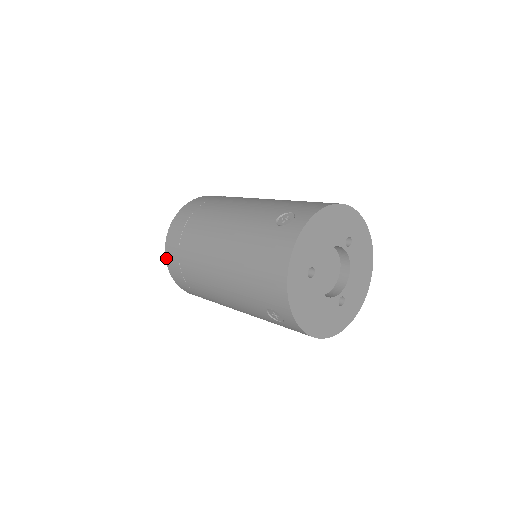
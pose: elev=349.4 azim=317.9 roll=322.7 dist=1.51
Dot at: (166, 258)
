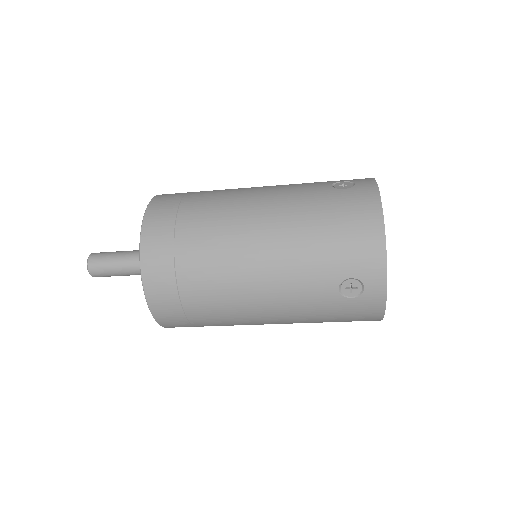
Dot at: (142, 257)
